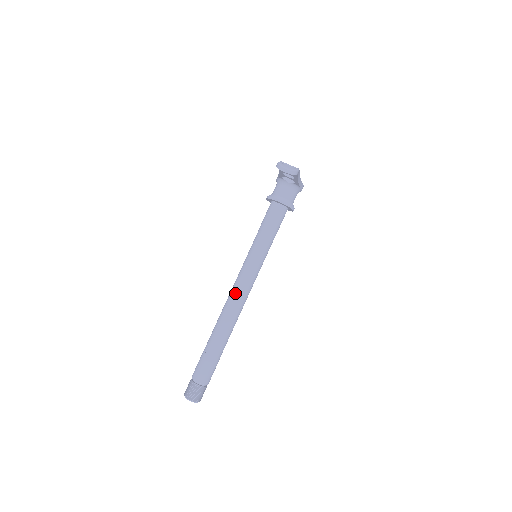
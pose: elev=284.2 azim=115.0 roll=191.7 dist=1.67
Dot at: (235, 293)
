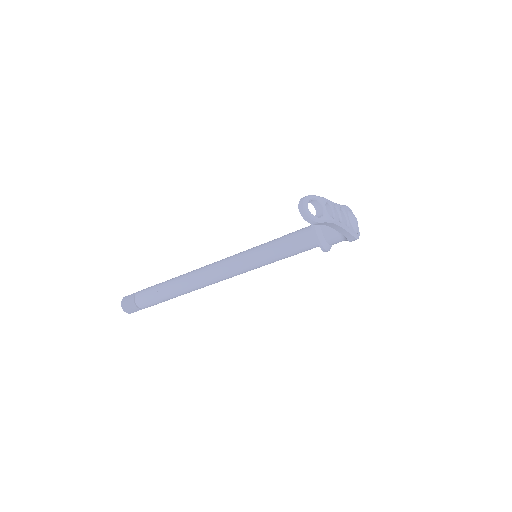
Dot at: (213, 267)
